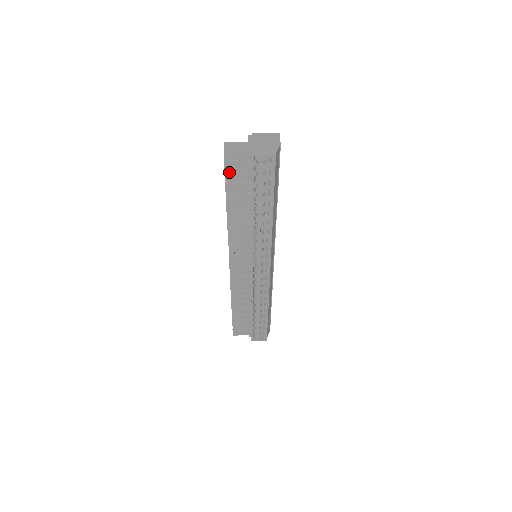
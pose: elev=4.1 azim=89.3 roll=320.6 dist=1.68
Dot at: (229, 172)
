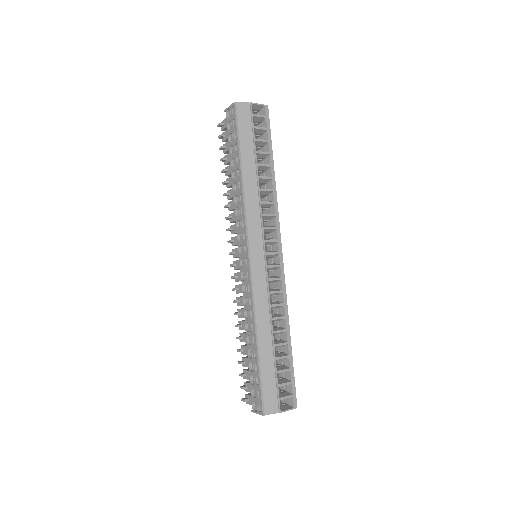
Dot at: (226, 144)
